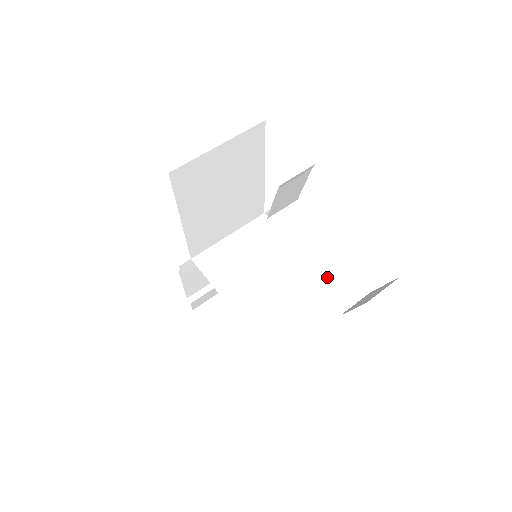
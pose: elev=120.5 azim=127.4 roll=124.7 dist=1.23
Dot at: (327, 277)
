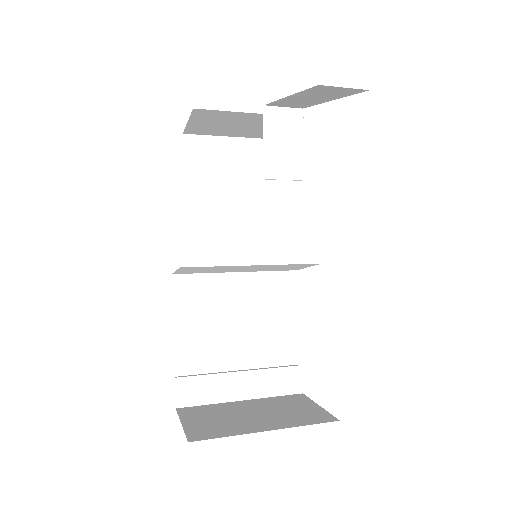
Dot at: occluded
